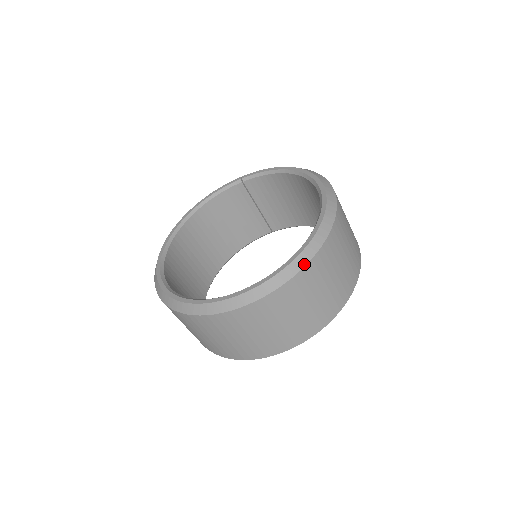
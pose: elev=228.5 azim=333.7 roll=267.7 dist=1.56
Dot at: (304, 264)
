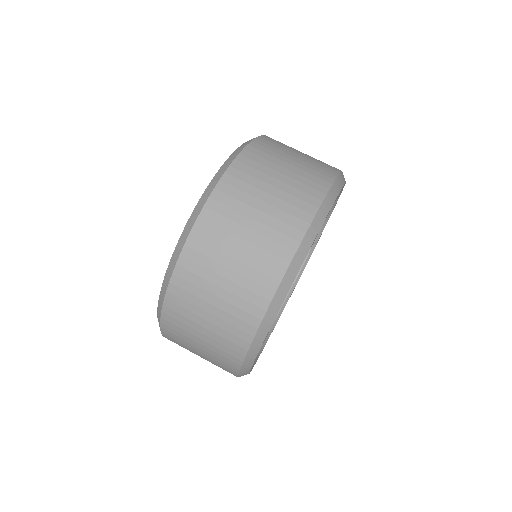
Dot at: (207, 198)
